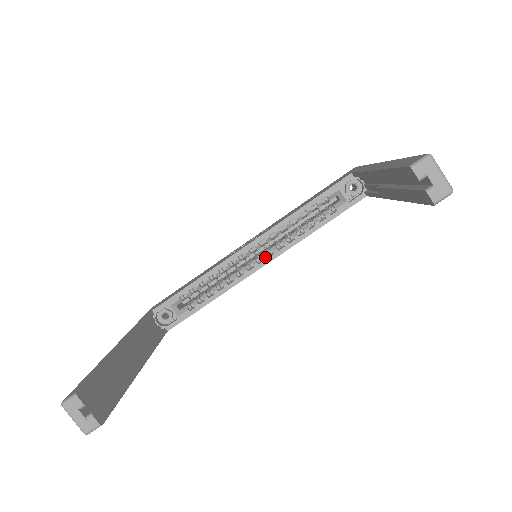
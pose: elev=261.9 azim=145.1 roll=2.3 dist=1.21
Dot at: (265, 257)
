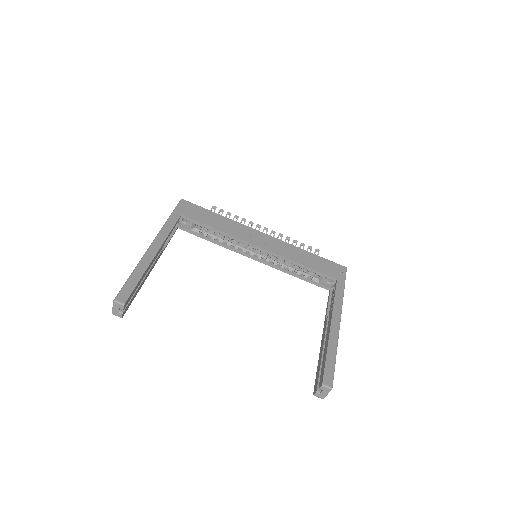
Dot at: (259, 258)
